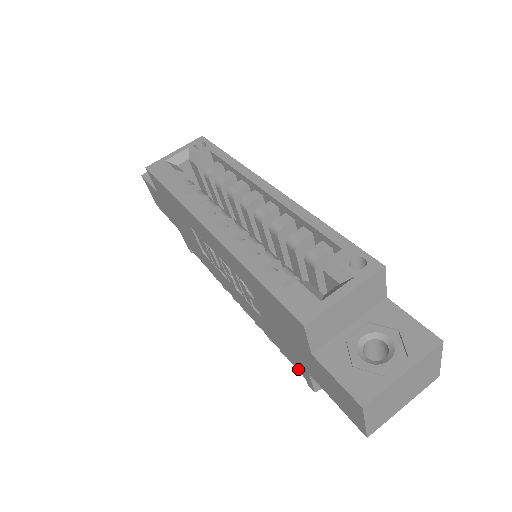
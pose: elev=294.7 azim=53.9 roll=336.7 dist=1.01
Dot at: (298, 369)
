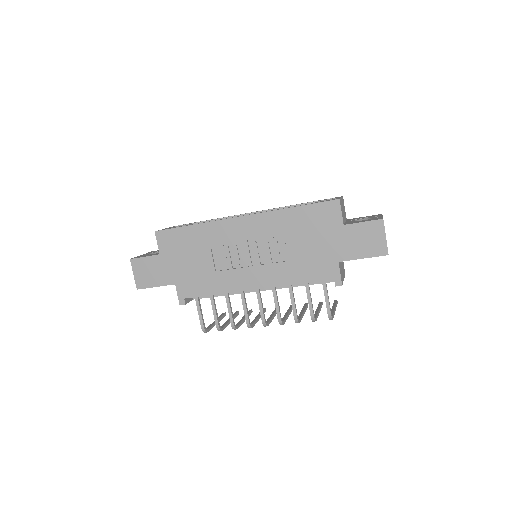
Dot at: (326, 278)
